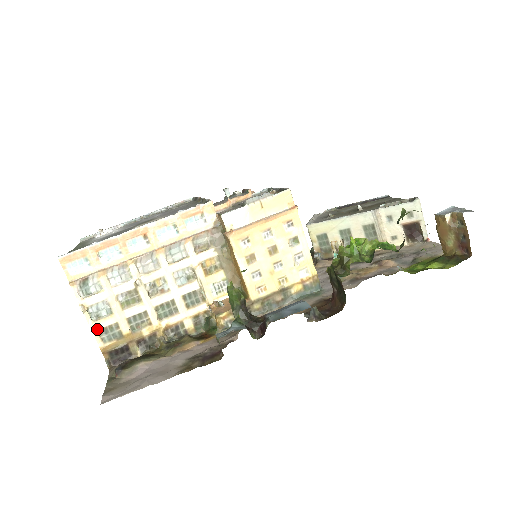
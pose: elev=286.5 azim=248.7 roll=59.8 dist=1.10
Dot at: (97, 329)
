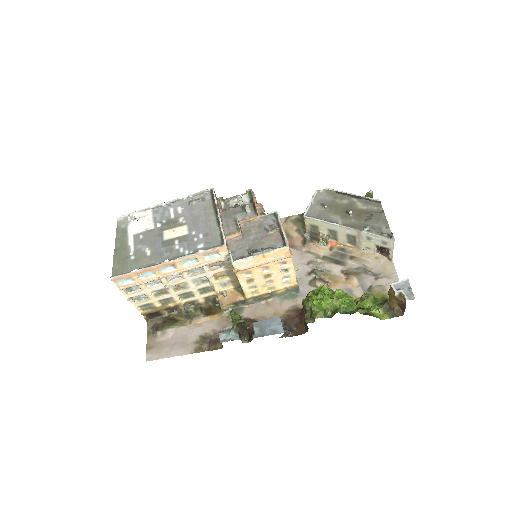
Dot at: (138, 306)
